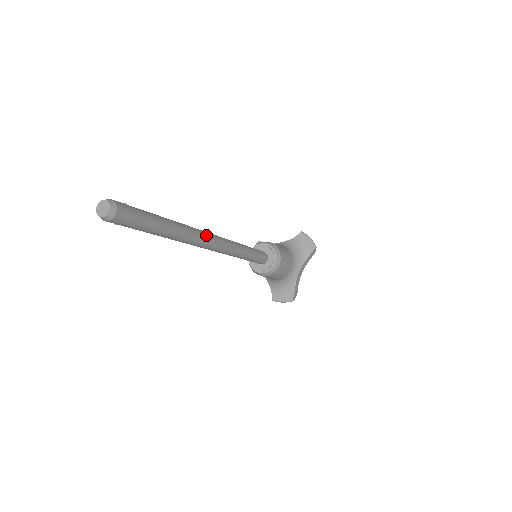
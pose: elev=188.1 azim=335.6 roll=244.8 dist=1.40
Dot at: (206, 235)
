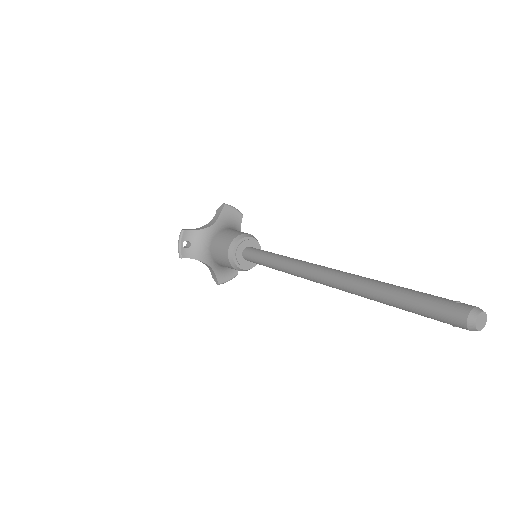
Dot at: occluded
